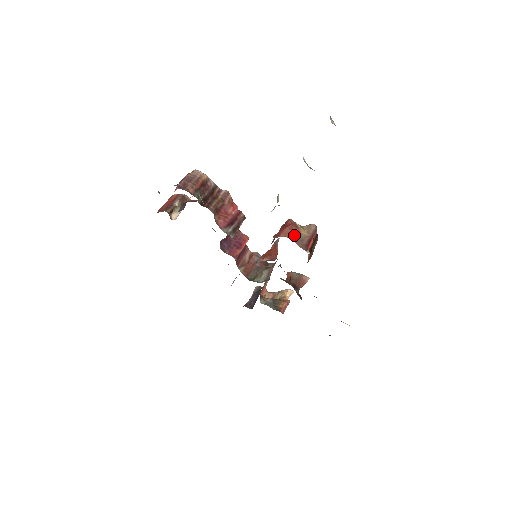
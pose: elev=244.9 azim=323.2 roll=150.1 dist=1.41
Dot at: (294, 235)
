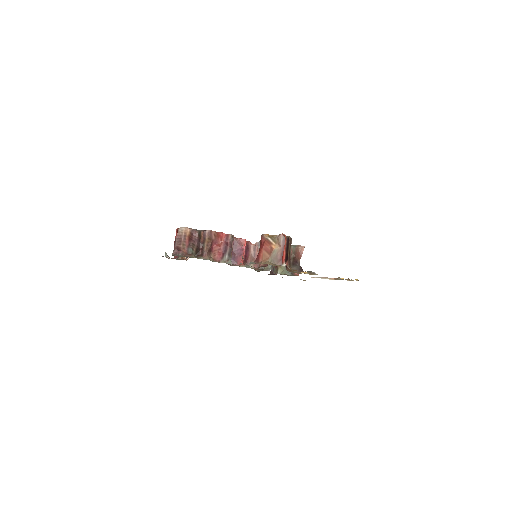
Dot at: (269, 255)
